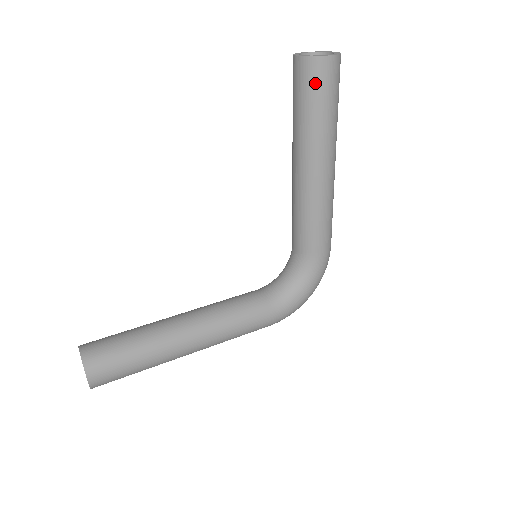
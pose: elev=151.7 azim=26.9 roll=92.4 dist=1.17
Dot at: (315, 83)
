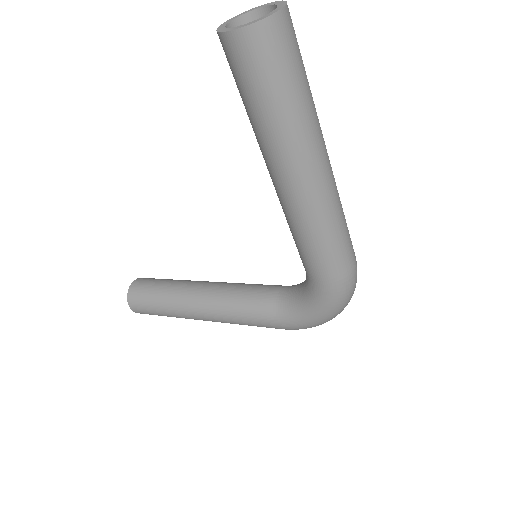
Dot at: (234, 70)
